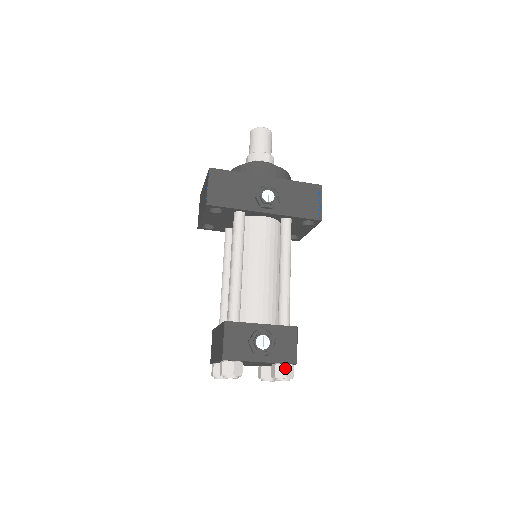
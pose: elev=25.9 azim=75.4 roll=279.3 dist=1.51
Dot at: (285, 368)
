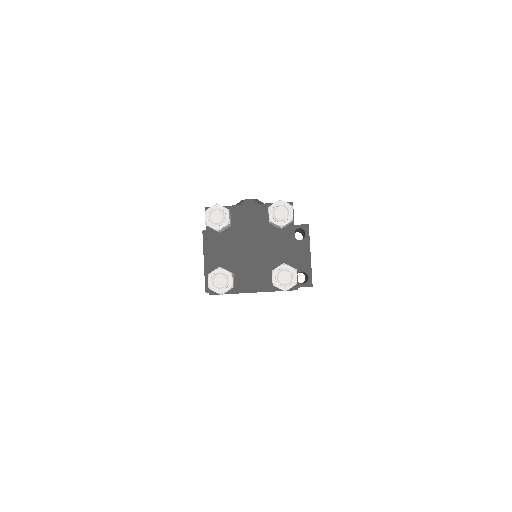
Dot at: occluded
